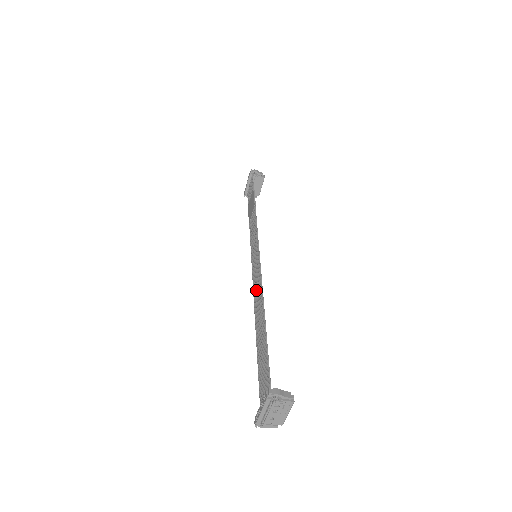
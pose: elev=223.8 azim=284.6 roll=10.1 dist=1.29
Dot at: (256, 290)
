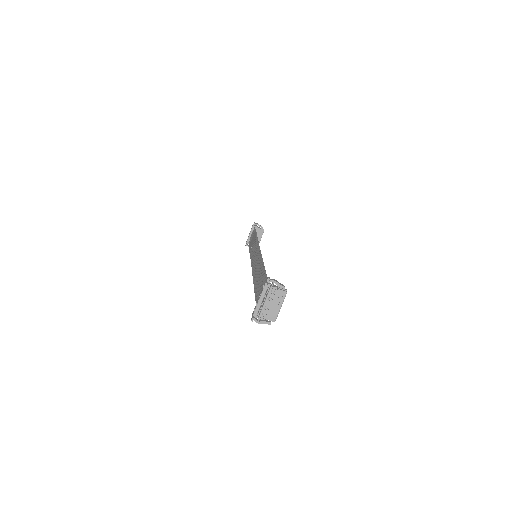
Dot at: (256, 267)
